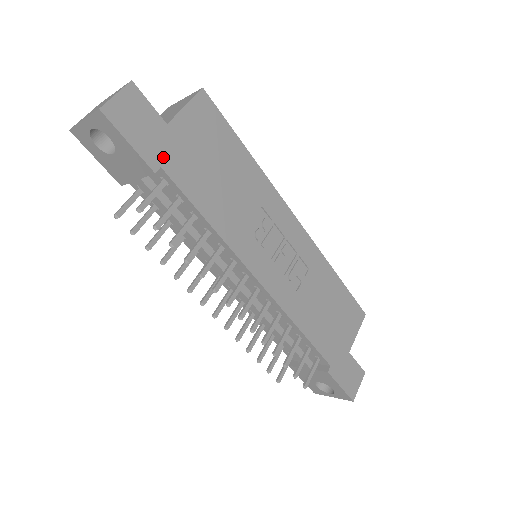
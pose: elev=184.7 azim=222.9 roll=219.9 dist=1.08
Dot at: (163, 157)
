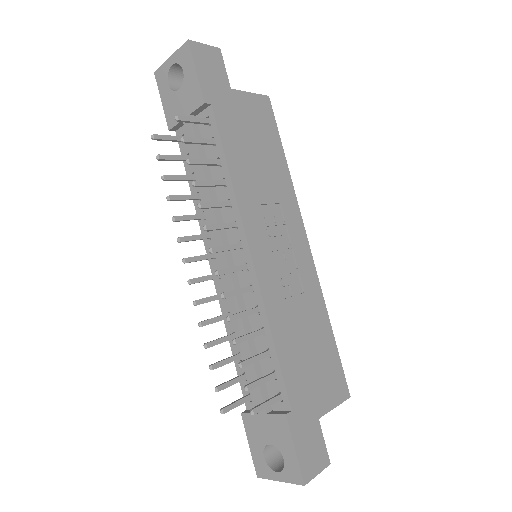
Dot at: (217, 101)
